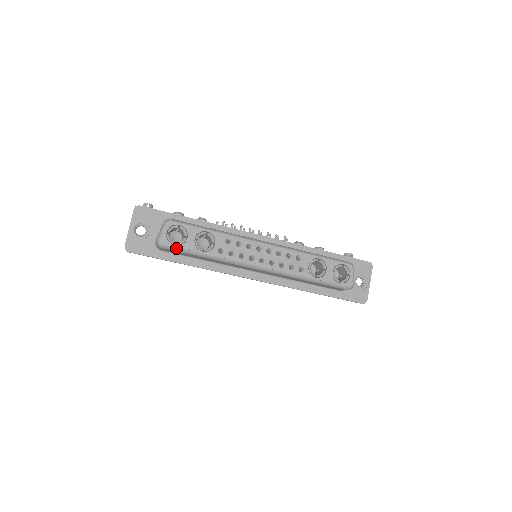
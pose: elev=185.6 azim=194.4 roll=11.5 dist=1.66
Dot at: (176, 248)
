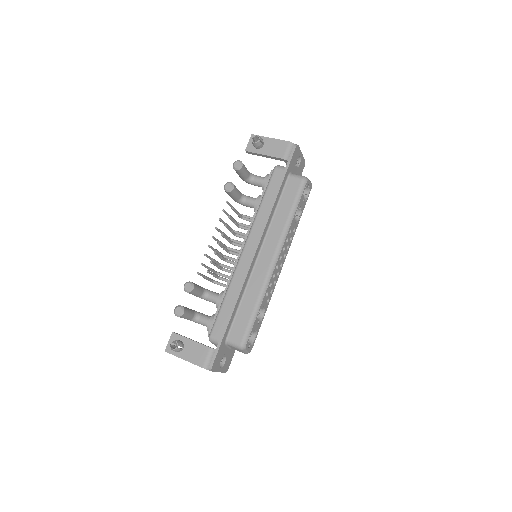
Dot at: occluded
